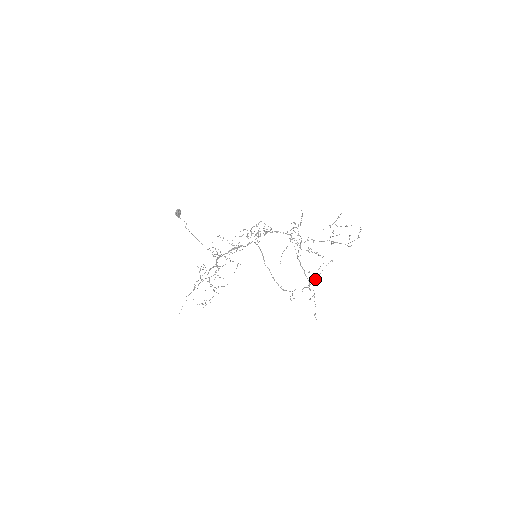
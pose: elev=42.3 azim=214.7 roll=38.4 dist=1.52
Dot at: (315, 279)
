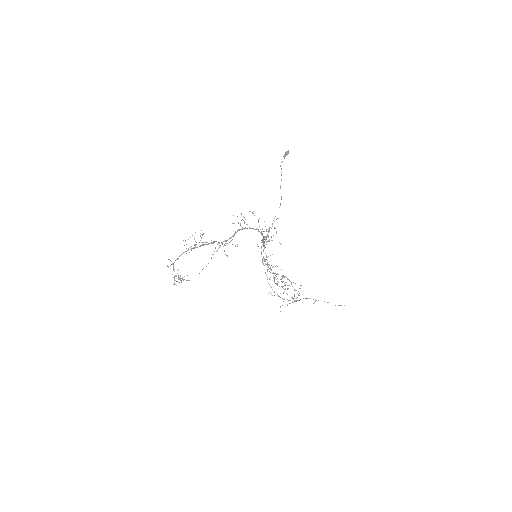
Dot at: occluded
